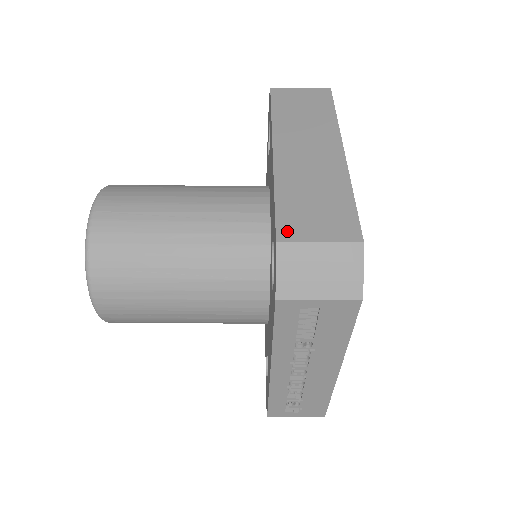
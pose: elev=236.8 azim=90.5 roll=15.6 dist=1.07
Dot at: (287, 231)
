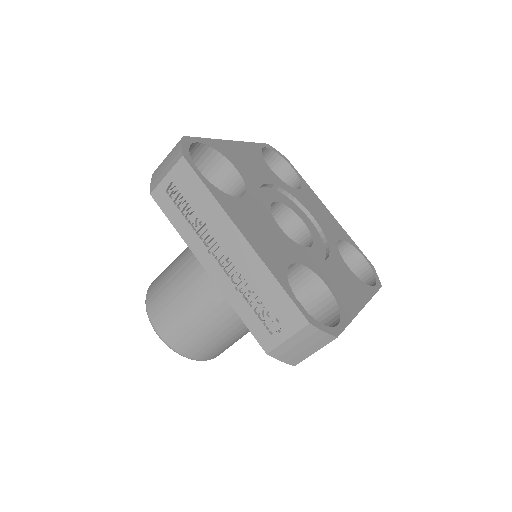
Dot at: occluded
